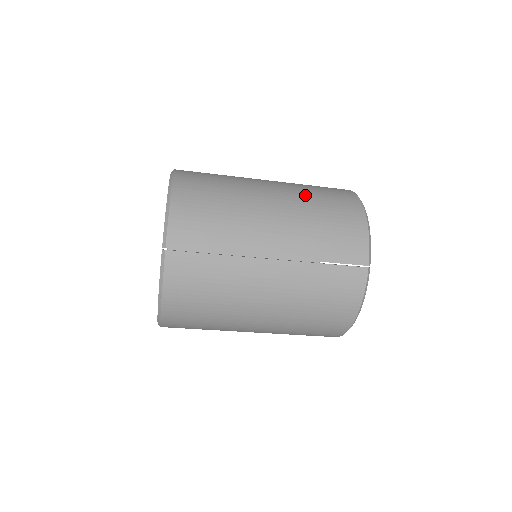
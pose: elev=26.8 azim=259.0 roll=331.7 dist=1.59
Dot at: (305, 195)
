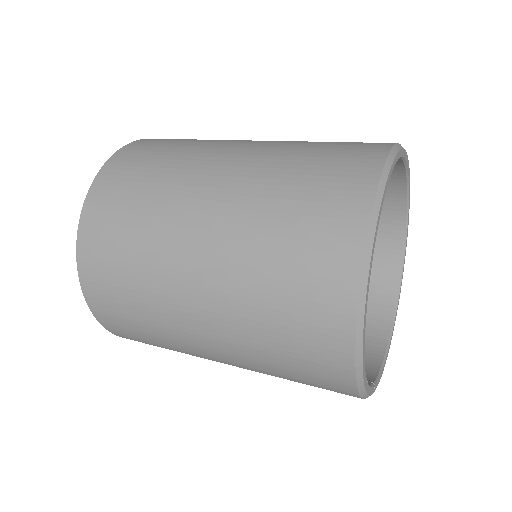
Dot at: (253, 341)
